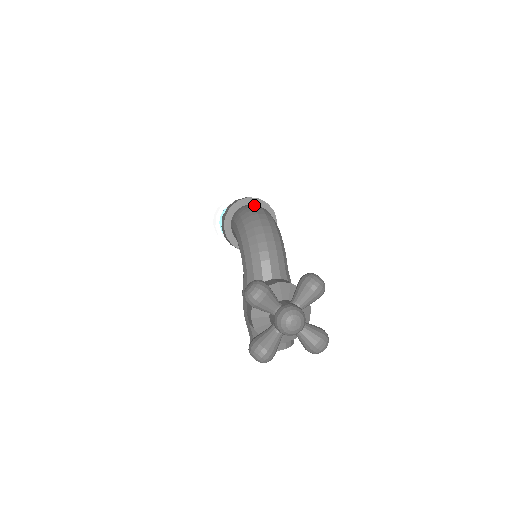
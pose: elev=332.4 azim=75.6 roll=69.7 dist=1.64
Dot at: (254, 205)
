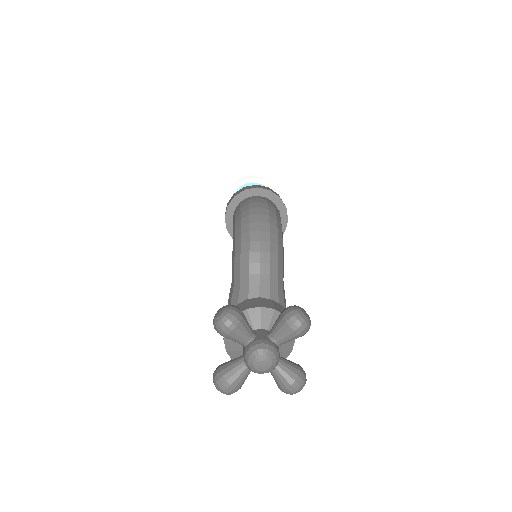
Dot at: (261, 199)
